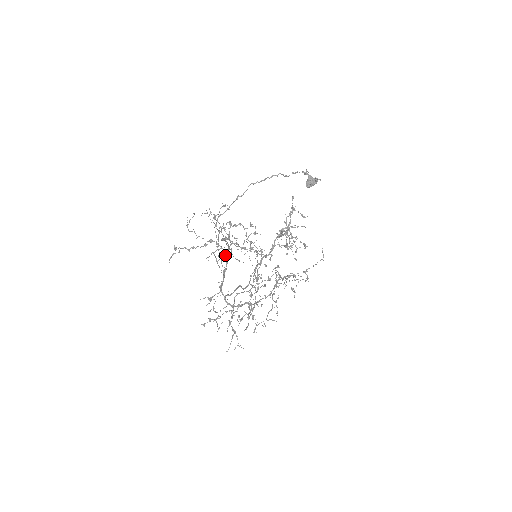
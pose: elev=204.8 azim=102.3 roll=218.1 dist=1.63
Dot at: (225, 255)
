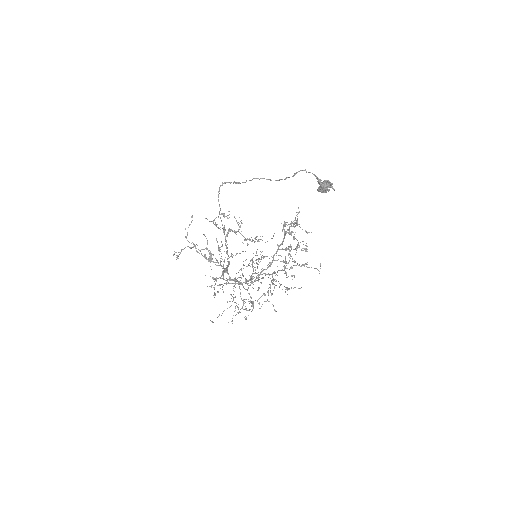
Dot at: (224, 269)
